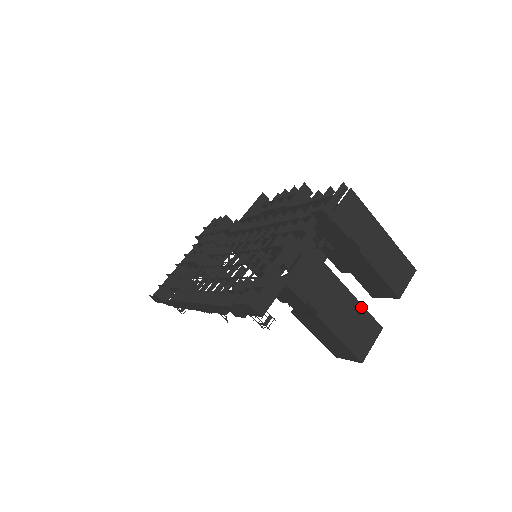
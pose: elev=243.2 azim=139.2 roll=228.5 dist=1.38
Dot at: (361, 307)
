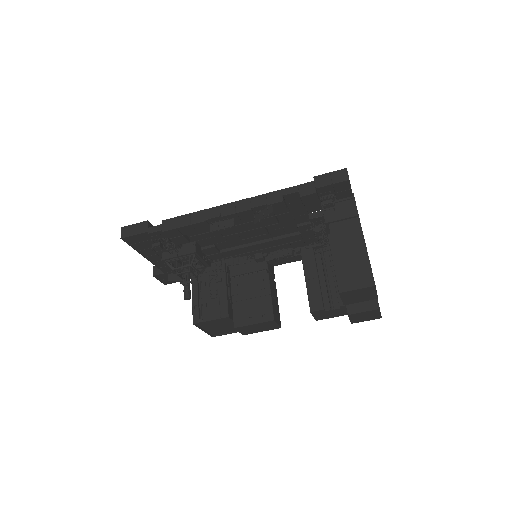
Dot at: occluded
